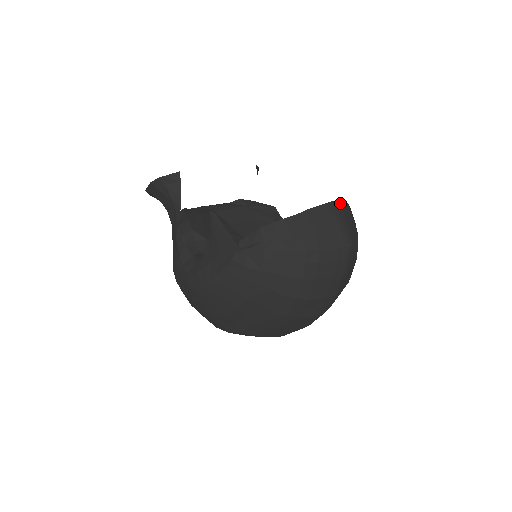
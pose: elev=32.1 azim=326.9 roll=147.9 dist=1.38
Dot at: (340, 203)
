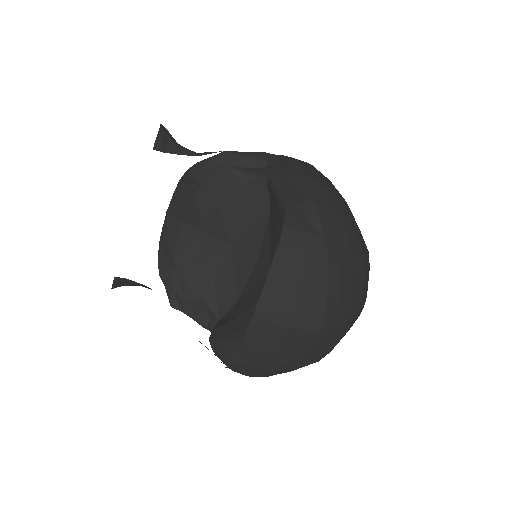
Dot at: (267, 291)
